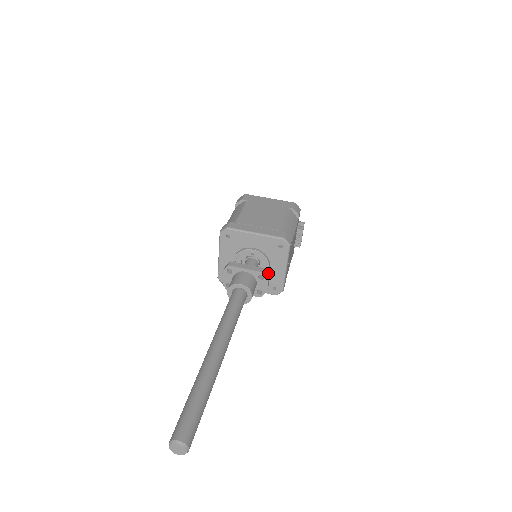
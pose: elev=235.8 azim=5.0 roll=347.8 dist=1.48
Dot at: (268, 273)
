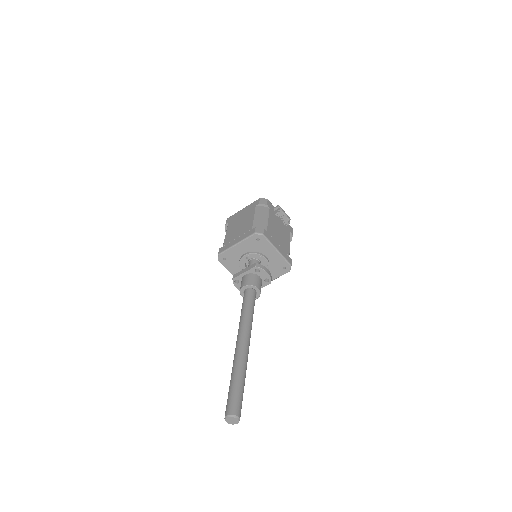
Dot at: (270, 262)
